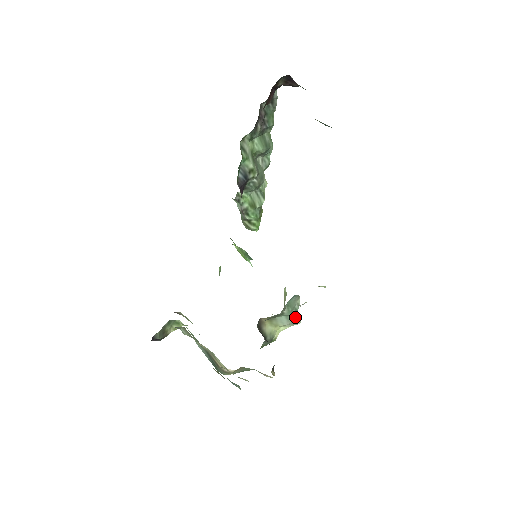
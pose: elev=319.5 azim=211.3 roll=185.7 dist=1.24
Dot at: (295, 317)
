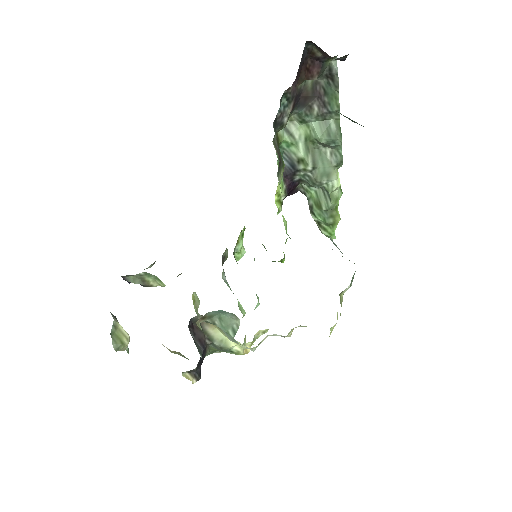
Dot at: (233, 337)
